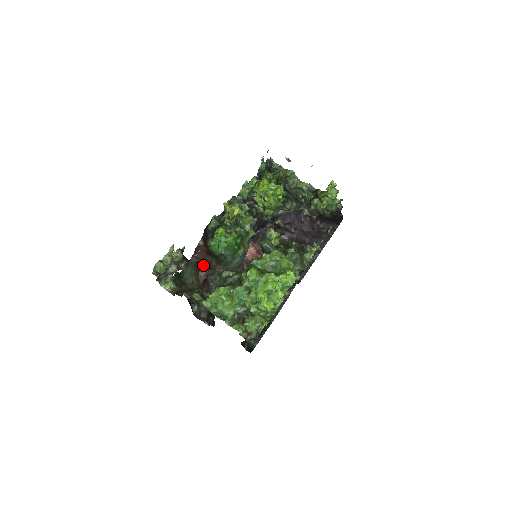
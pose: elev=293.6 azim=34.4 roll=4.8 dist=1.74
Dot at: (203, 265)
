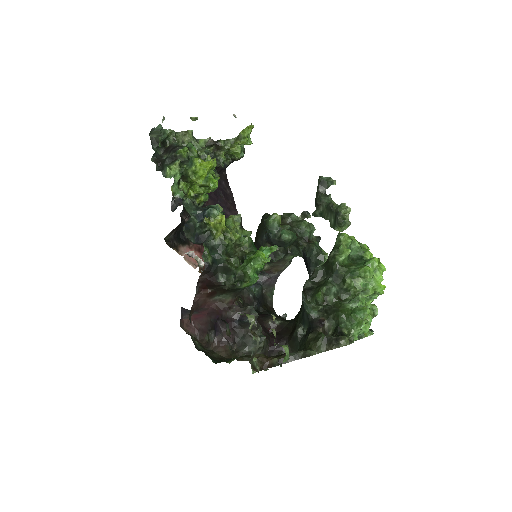
Dot at: occluded
